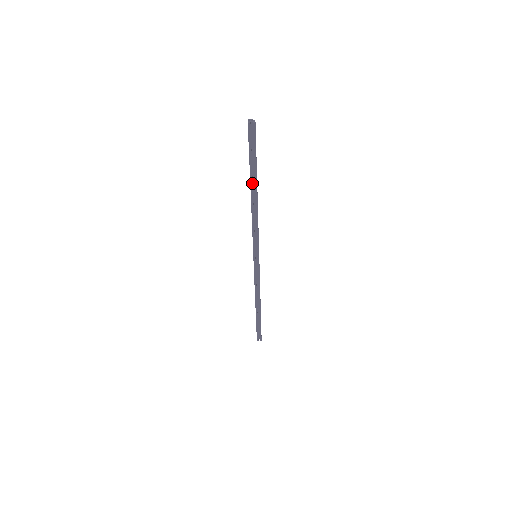
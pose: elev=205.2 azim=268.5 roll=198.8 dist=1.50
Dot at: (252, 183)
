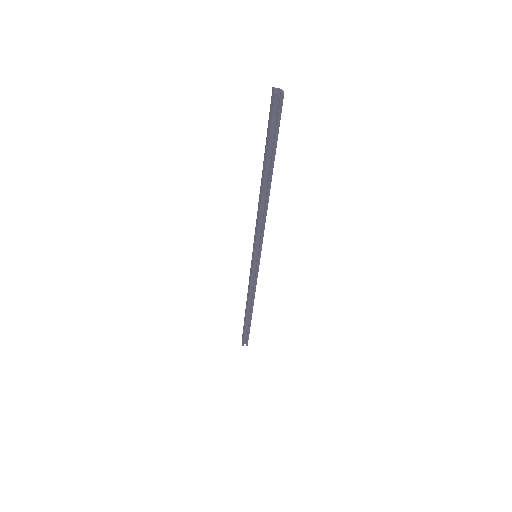
Dot at: (267, 171)
